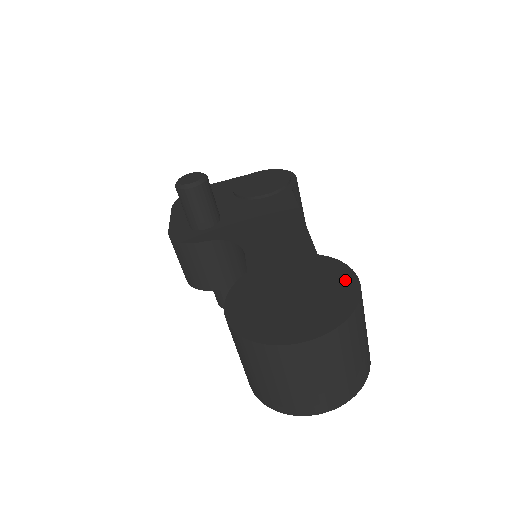
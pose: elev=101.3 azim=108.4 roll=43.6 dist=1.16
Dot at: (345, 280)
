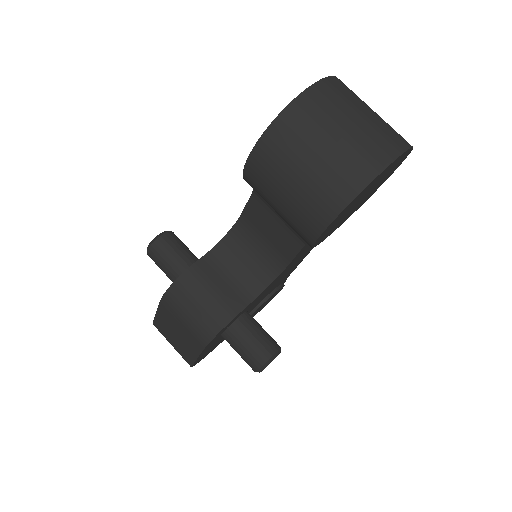
Dot at: occluded
